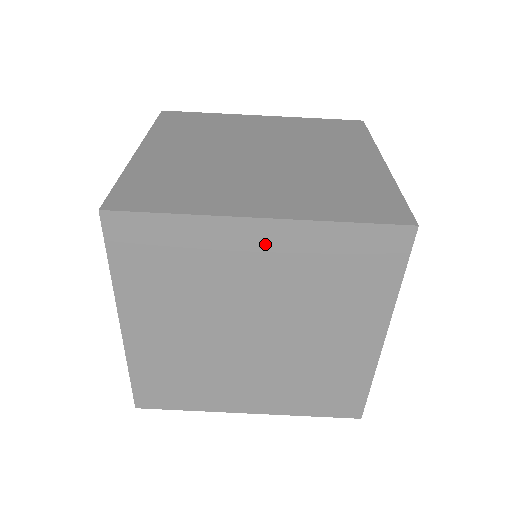
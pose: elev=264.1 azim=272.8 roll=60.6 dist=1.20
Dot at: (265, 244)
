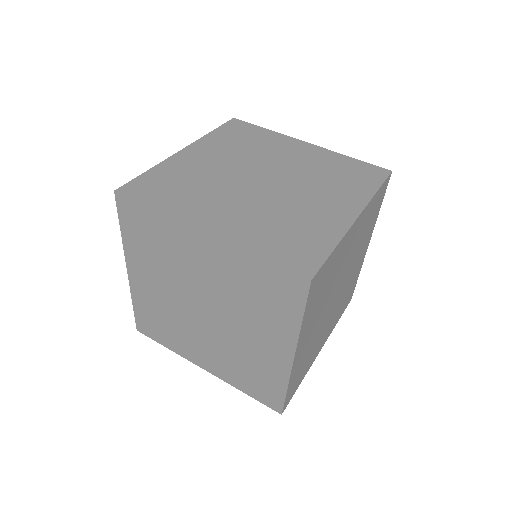
Dot at: (304, 151)
